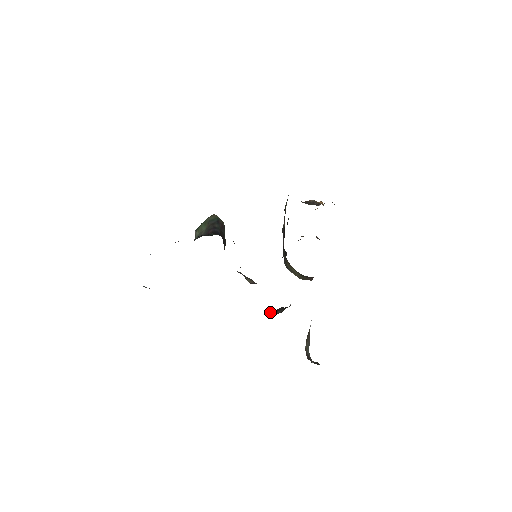
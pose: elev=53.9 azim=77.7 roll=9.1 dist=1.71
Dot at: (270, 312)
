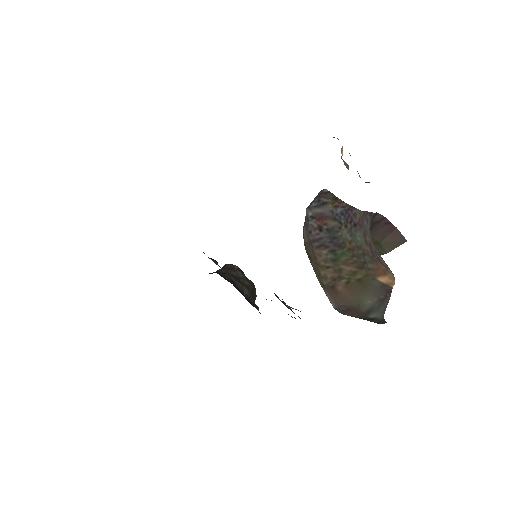
Dot at: occluded
